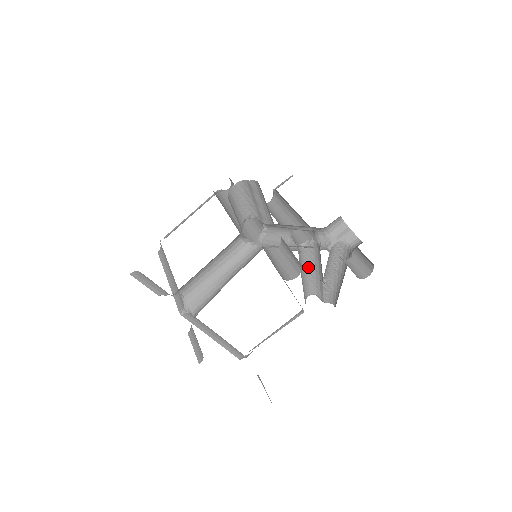
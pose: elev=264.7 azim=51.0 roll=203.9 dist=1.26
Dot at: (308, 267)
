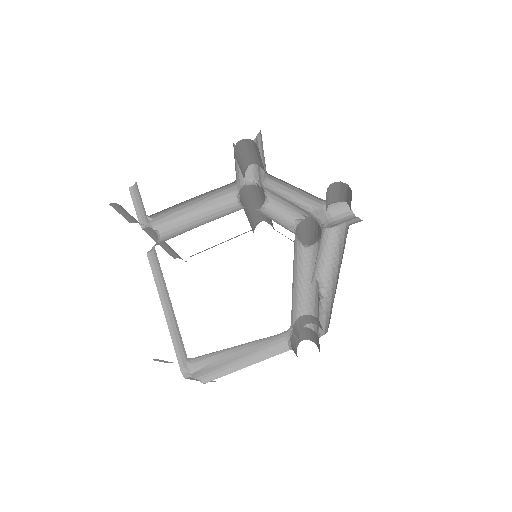
Dot at: (308, 278)
